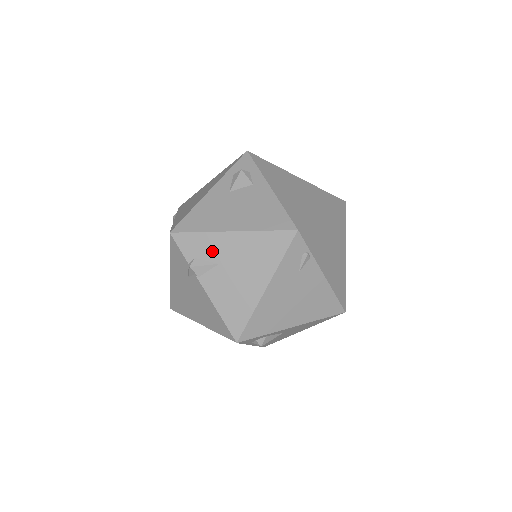
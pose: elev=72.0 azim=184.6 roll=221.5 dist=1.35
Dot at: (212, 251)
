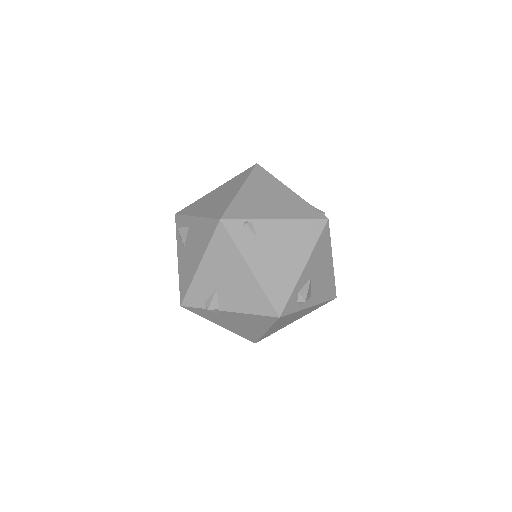
Dot at: (206, 287)
